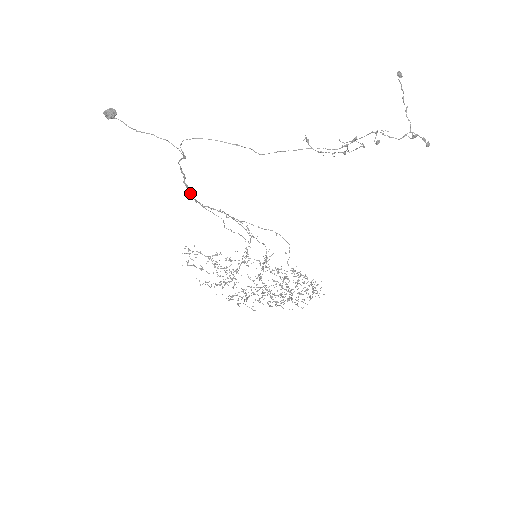
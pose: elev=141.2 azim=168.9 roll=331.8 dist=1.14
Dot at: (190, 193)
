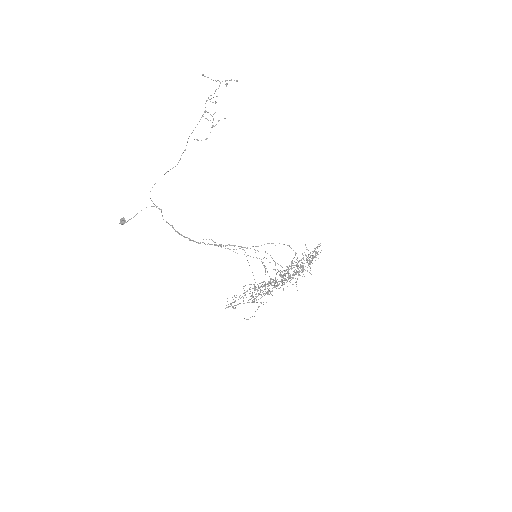
Dot at: (182, 235)
